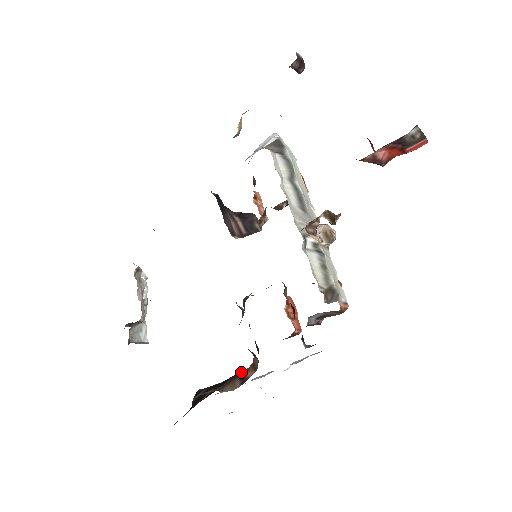
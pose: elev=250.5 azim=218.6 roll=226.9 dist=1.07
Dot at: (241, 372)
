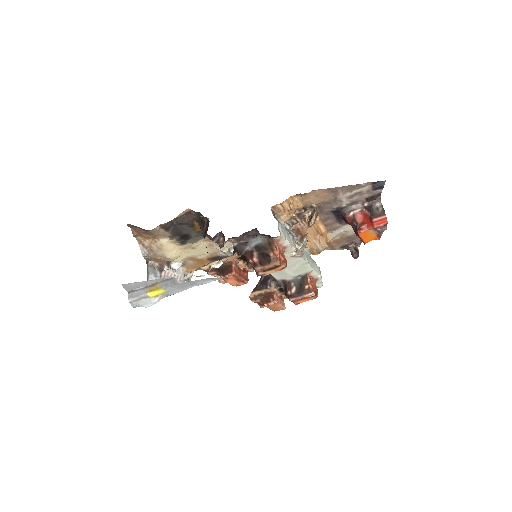
Dot at: occluded
